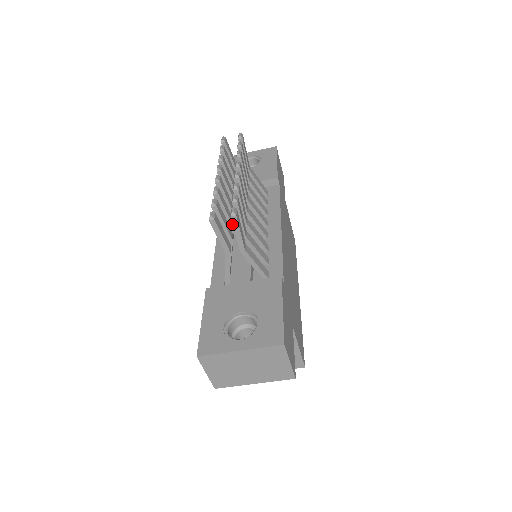
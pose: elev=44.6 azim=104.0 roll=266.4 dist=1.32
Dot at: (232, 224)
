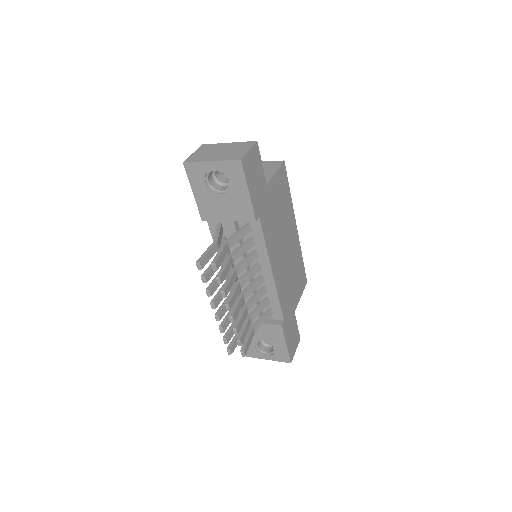
Dot at: occluded
